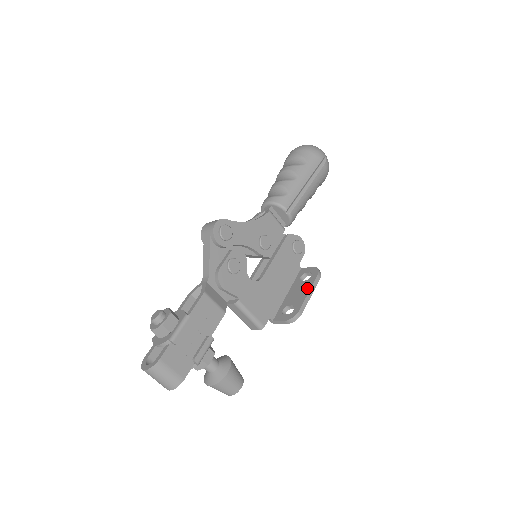
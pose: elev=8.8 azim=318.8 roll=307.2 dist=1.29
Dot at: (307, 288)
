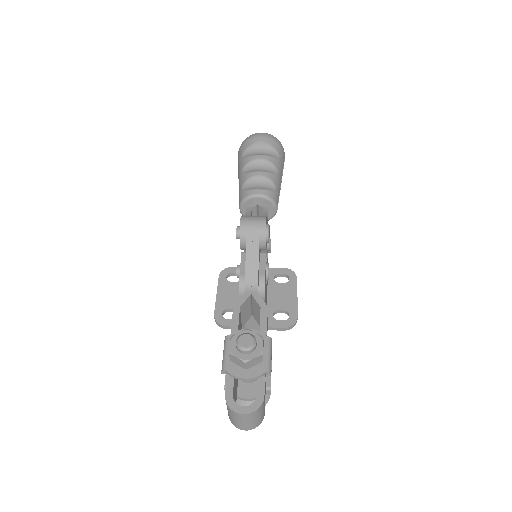
Dot at: (293, 292)
